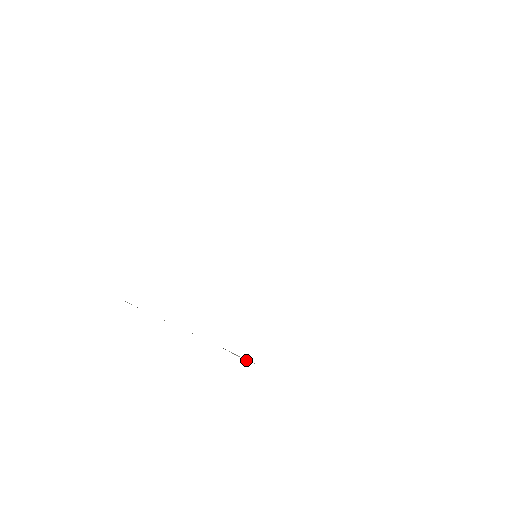
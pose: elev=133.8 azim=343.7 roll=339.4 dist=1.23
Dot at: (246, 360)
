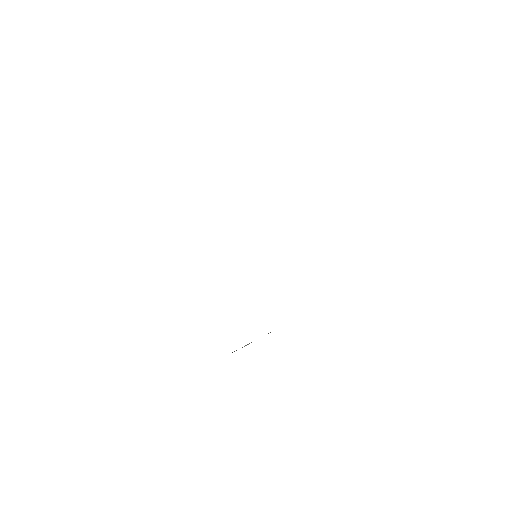
Dot at: occluded
